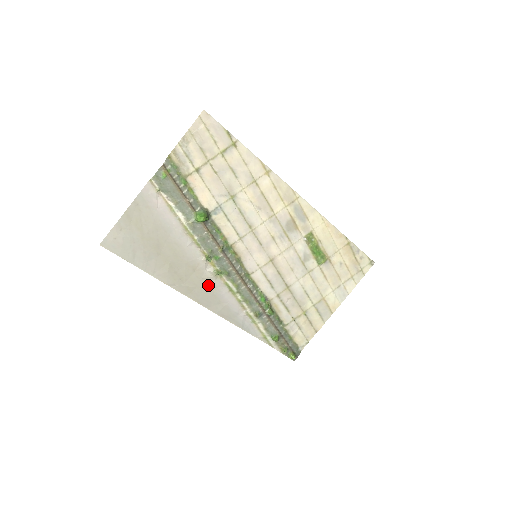
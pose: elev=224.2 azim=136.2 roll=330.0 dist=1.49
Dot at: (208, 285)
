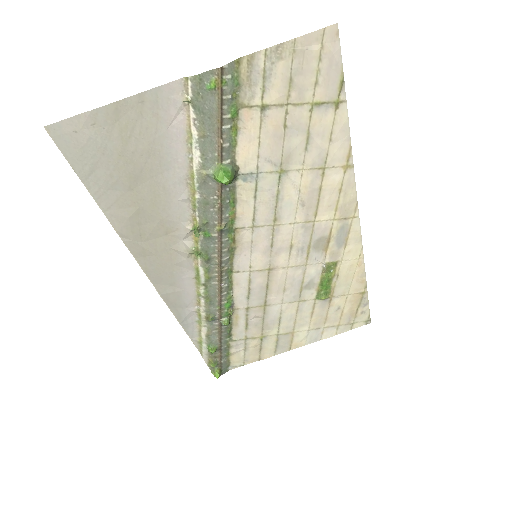
Dot at: (173, 259)
